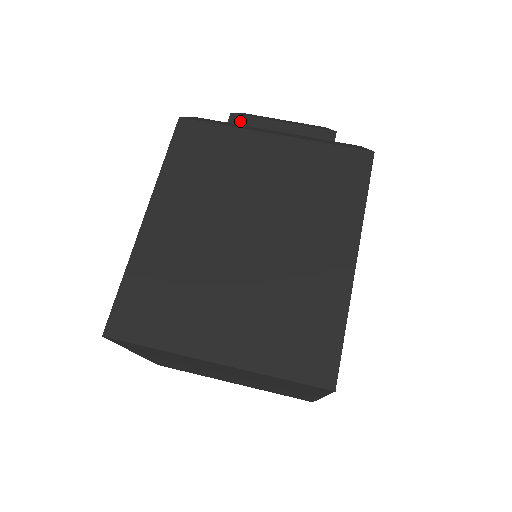
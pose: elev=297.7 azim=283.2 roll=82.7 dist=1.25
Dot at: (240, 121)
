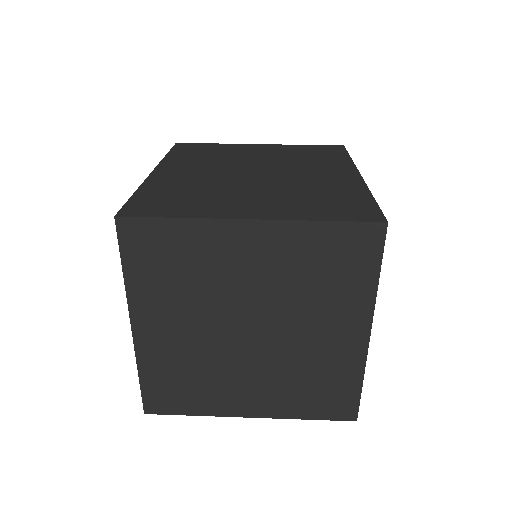
Dot at: occluded
